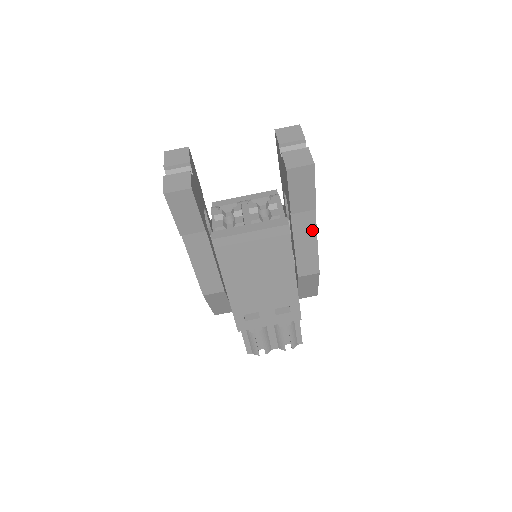
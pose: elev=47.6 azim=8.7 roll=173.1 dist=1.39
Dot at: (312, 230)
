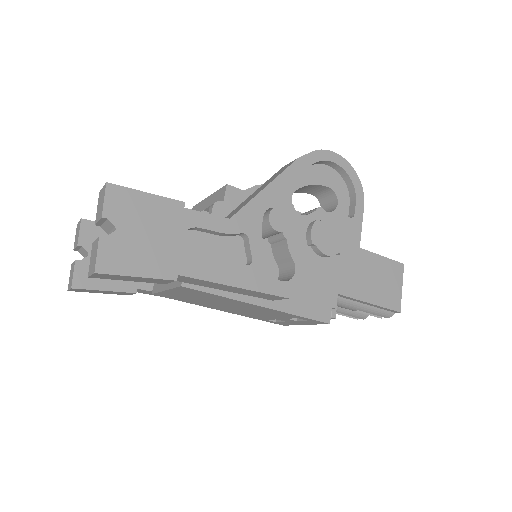
Dot at: (213, 283)
